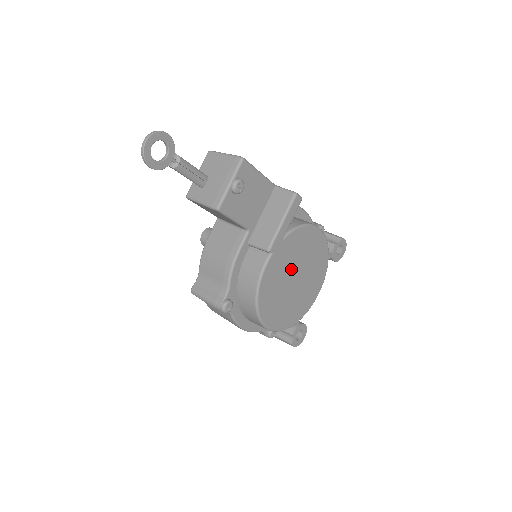
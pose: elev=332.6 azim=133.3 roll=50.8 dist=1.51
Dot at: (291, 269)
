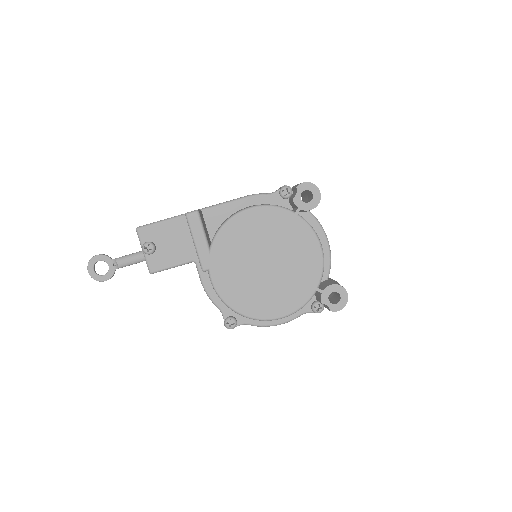
Dot at: (249, 262)
